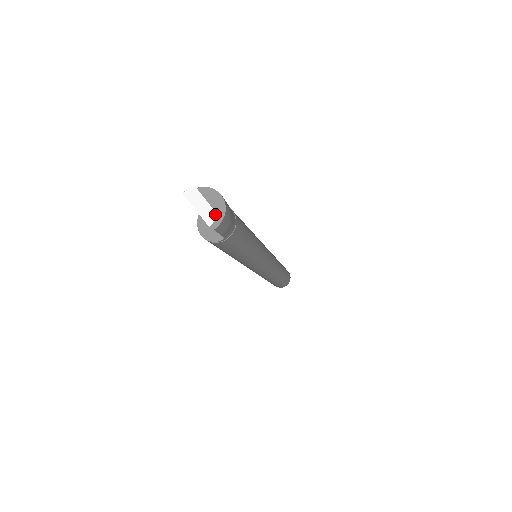
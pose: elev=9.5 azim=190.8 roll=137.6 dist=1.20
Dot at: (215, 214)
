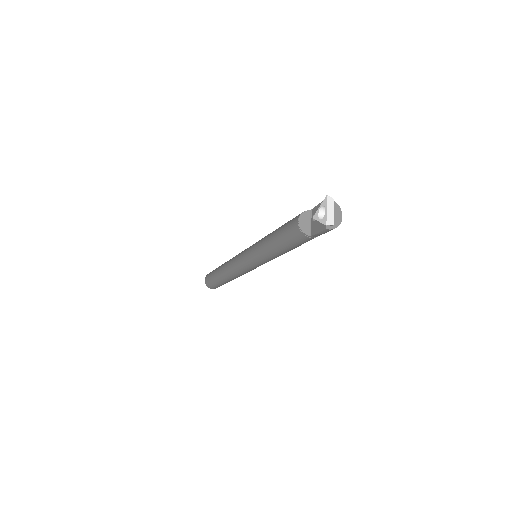
Dot at: (333, 222)
